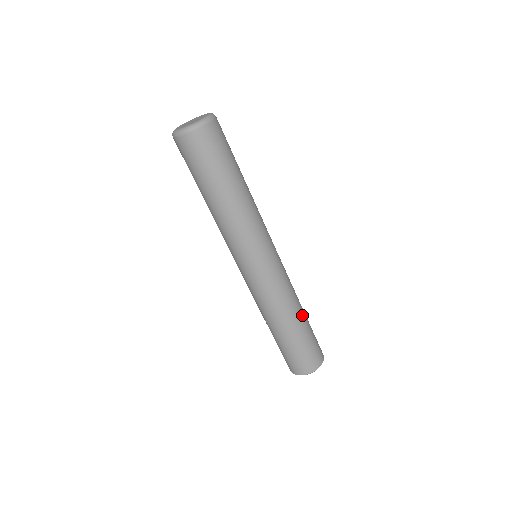
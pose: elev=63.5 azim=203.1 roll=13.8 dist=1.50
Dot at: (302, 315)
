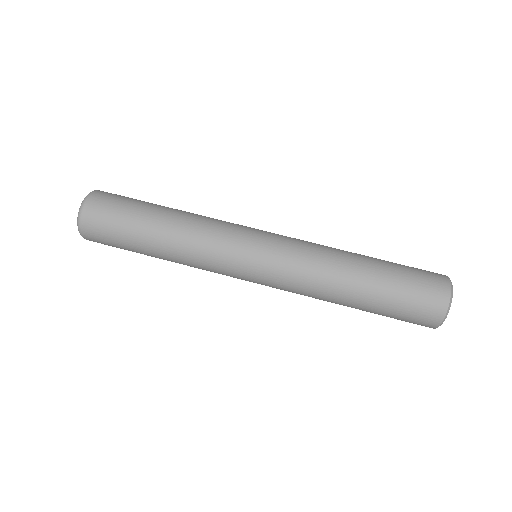
Dot at: occluded
